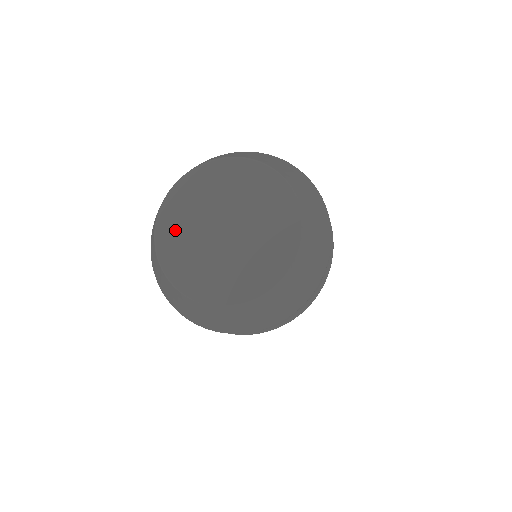
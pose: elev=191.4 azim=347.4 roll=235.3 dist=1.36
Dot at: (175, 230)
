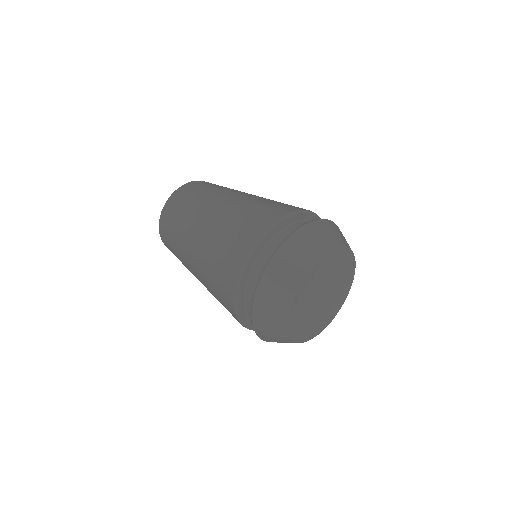
Dot at: (302, 302)
